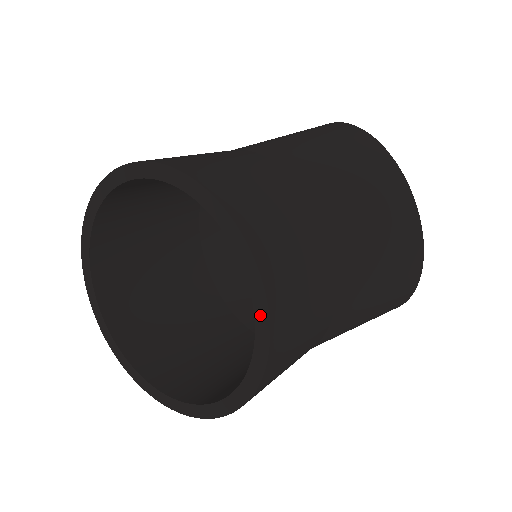
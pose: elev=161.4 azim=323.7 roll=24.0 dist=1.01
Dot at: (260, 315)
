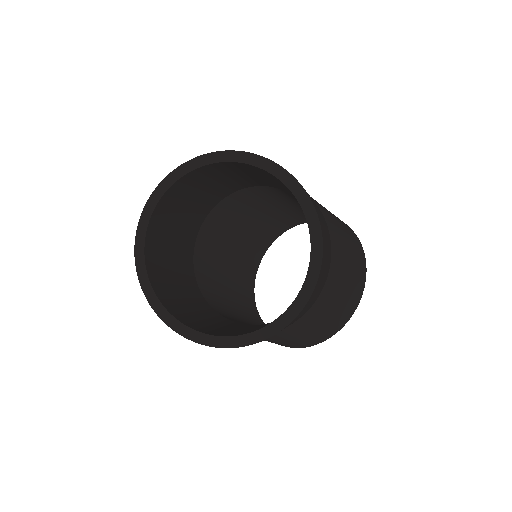
Dot at: (280, 322)
